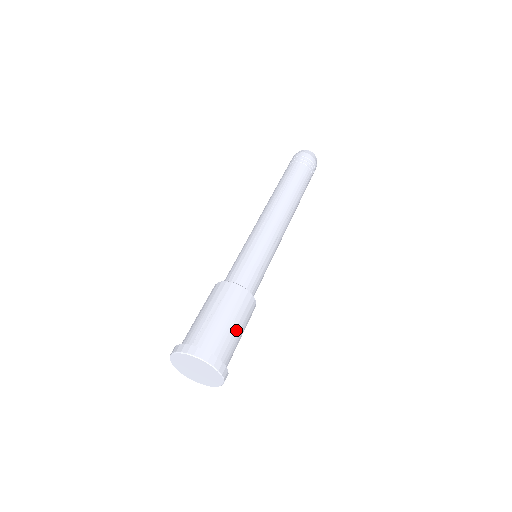
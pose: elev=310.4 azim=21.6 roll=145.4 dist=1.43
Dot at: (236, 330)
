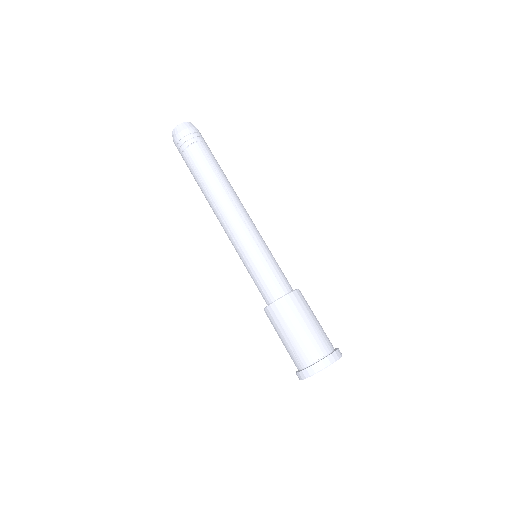
Dot at: (309, 327)
